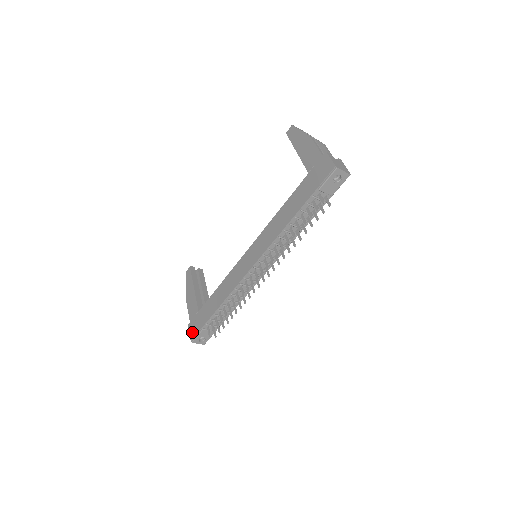
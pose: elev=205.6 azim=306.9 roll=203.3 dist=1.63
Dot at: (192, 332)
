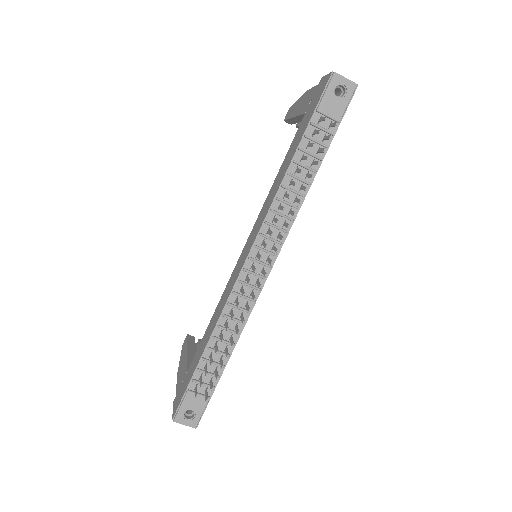
Dot at: (175, 405)
